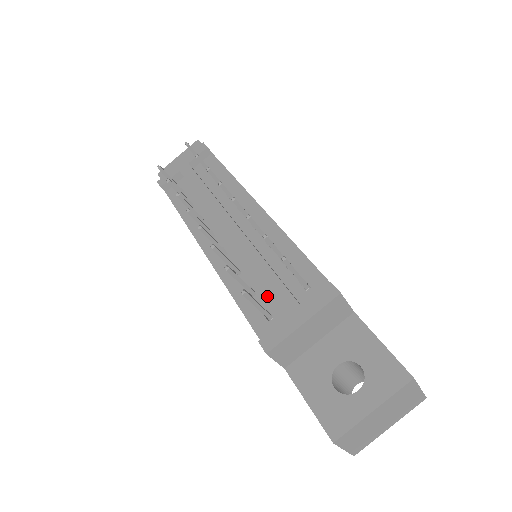
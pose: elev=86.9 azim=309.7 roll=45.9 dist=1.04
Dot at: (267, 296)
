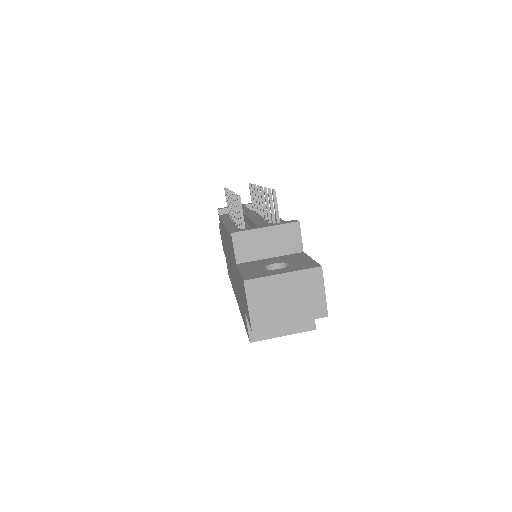
Dot at: occluded
